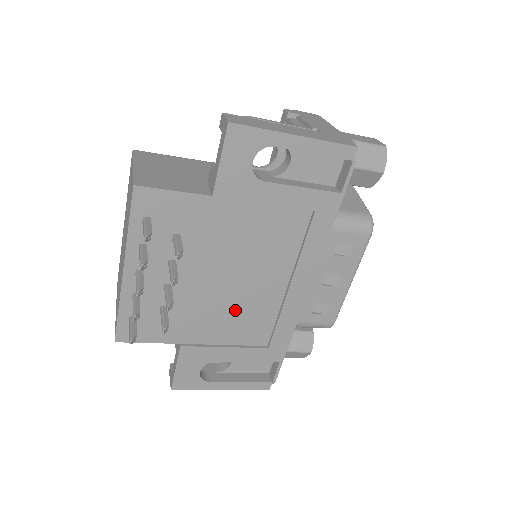
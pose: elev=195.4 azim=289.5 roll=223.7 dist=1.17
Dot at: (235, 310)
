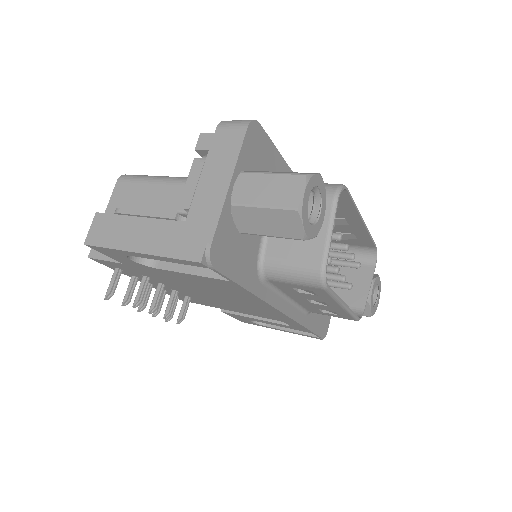
Dot at: (238, 306)
